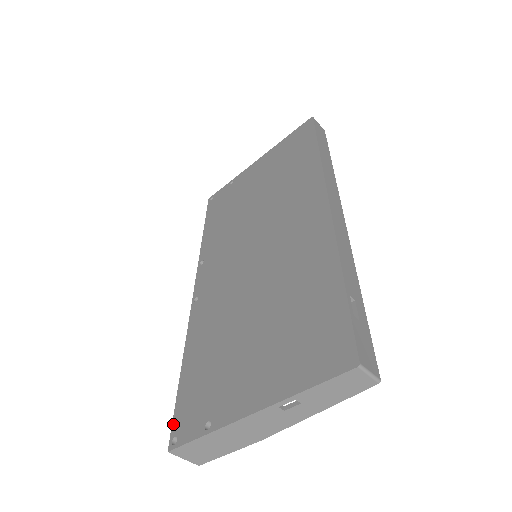
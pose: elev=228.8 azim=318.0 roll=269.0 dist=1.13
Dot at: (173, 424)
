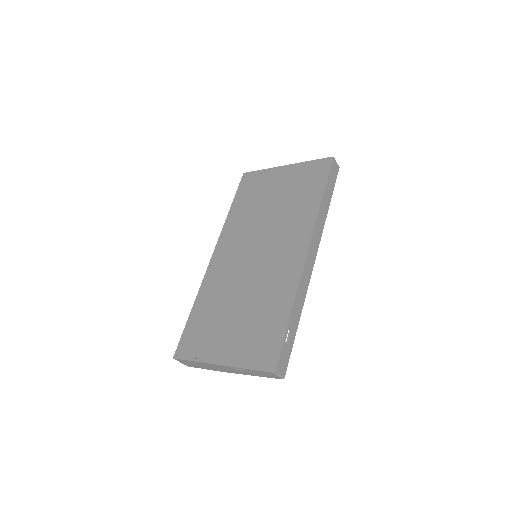
Dot at: (179, 344)
